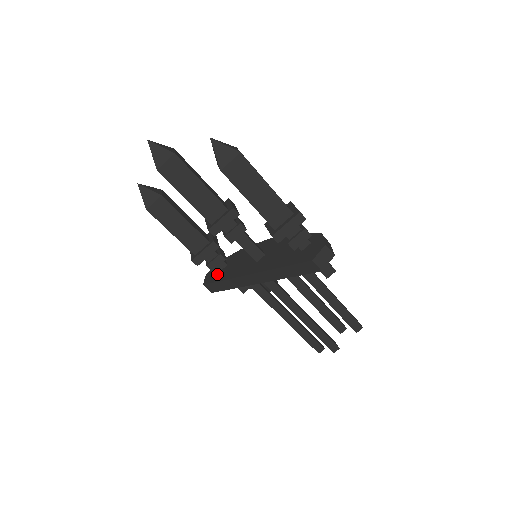
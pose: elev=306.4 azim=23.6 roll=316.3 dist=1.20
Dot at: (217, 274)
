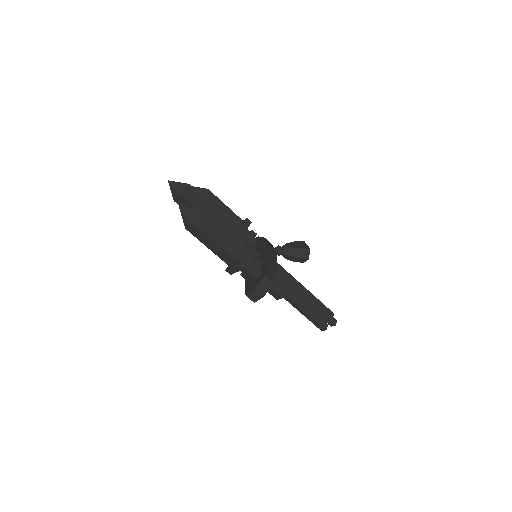
Dot at: occluded
